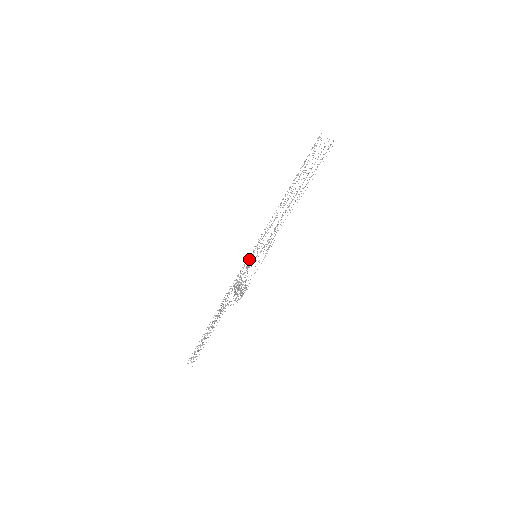
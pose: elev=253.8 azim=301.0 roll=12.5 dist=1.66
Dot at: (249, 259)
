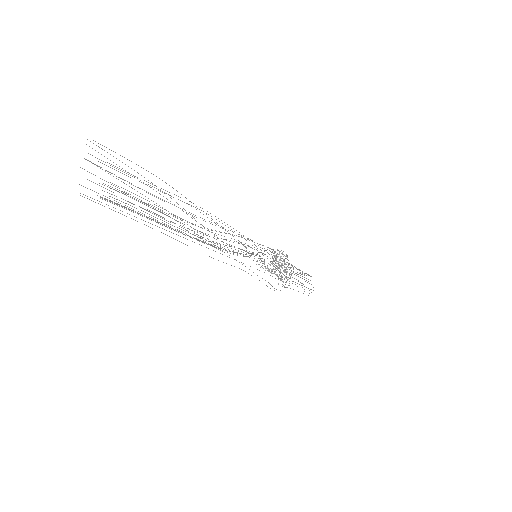
Dot at: occluded
